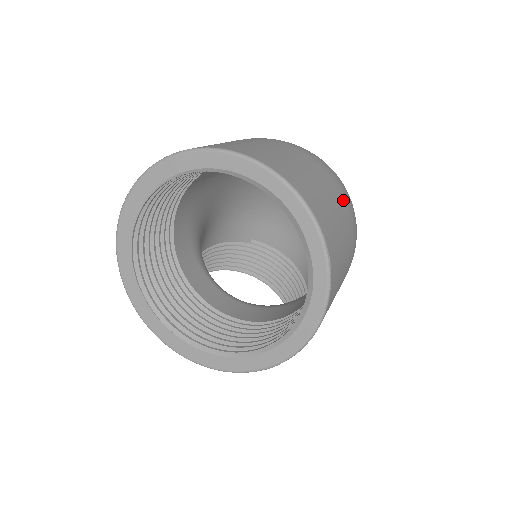
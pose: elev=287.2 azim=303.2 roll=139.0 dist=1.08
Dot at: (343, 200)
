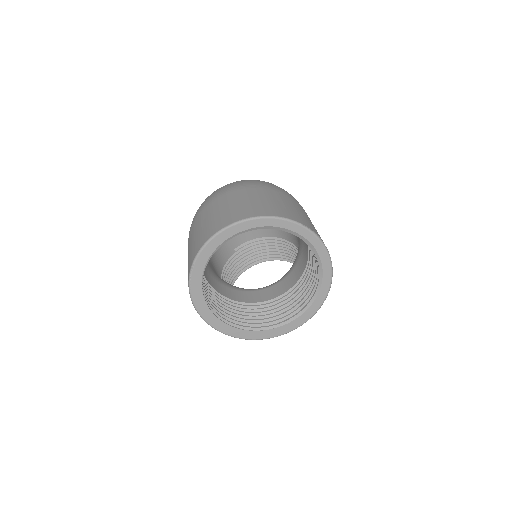
Dot at: (274, 191)
